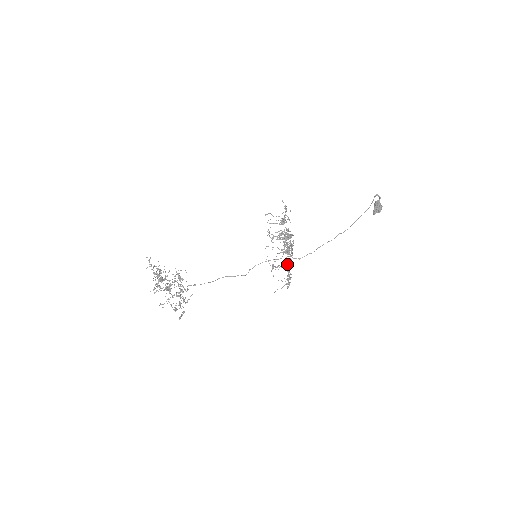
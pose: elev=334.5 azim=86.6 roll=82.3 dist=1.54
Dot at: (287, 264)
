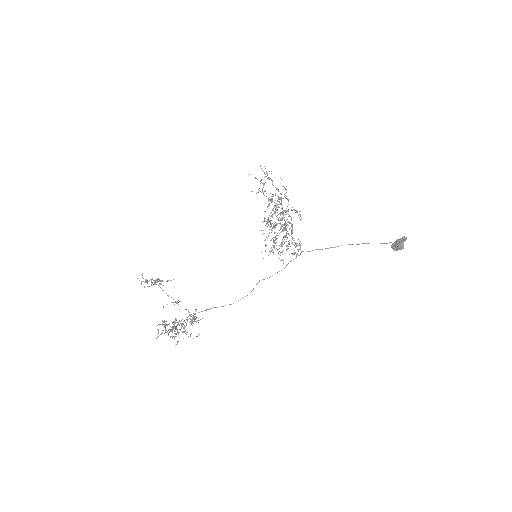
Dot at: occluded
